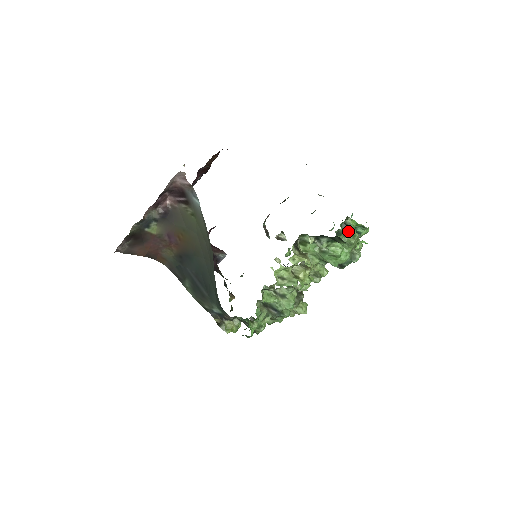
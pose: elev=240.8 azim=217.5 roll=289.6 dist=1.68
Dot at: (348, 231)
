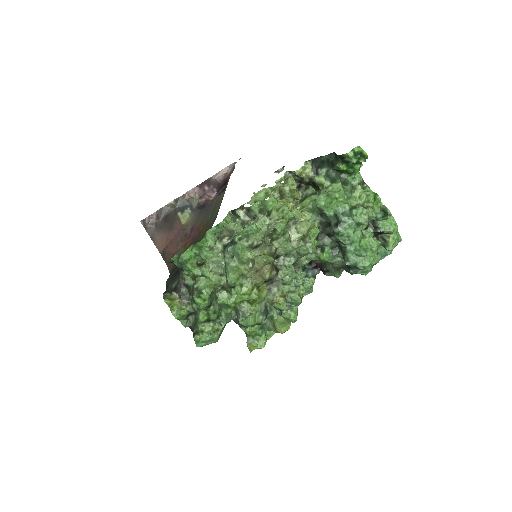
Dot at: occluded
